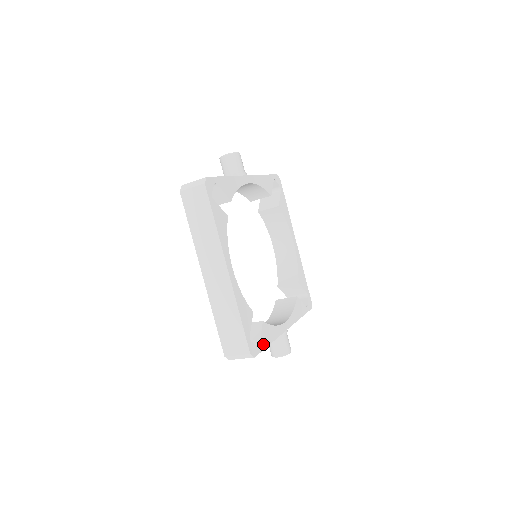
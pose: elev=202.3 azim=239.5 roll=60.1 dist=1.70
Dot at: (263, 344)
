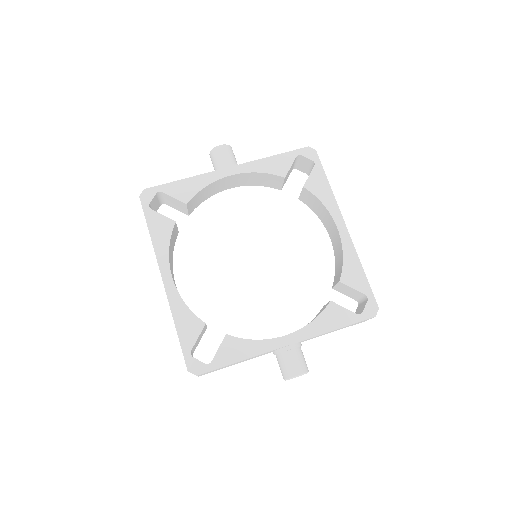
Dot at: (220, 361)
